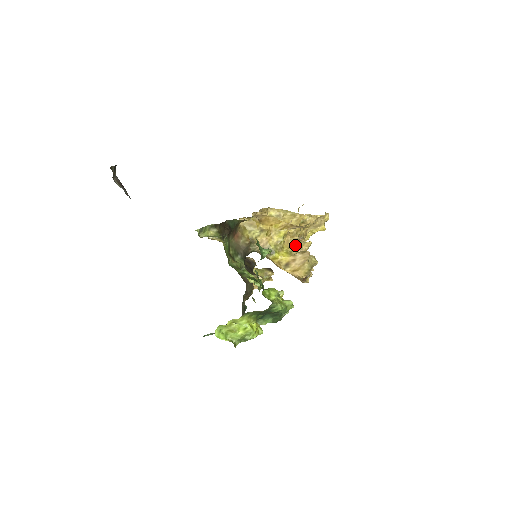
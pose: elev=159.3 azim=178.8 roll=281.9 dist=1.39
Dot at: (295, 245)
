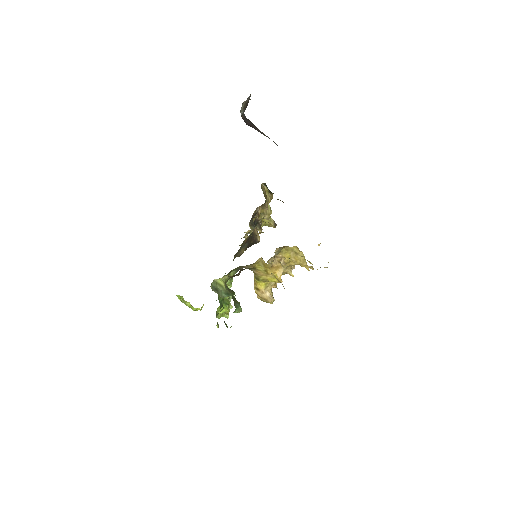
Dot at: (283, 271)
